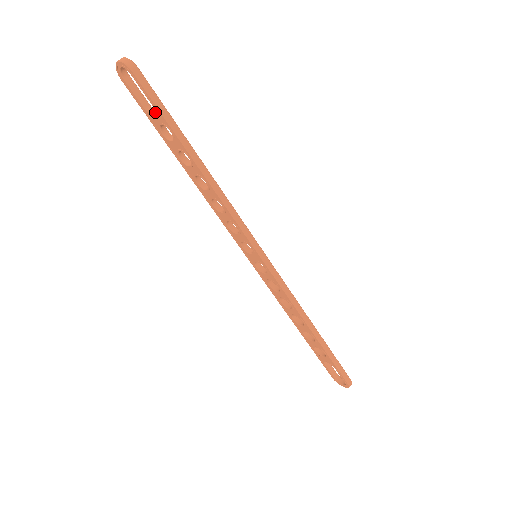
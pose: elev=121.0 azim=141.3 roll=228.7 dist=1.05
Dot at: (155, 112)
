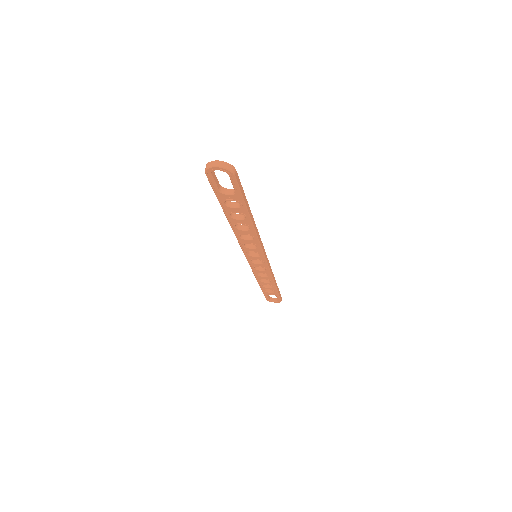
Dot at: (234, 195)
